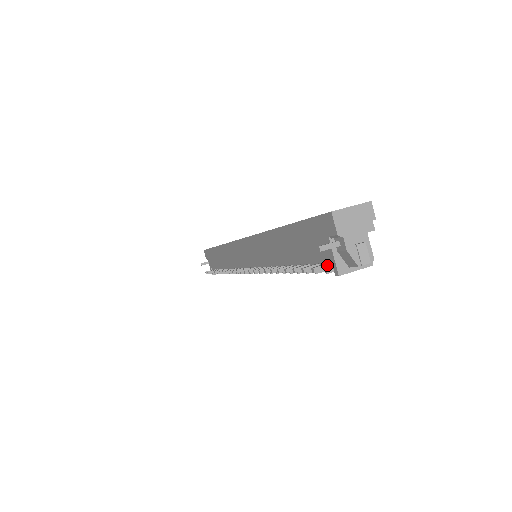
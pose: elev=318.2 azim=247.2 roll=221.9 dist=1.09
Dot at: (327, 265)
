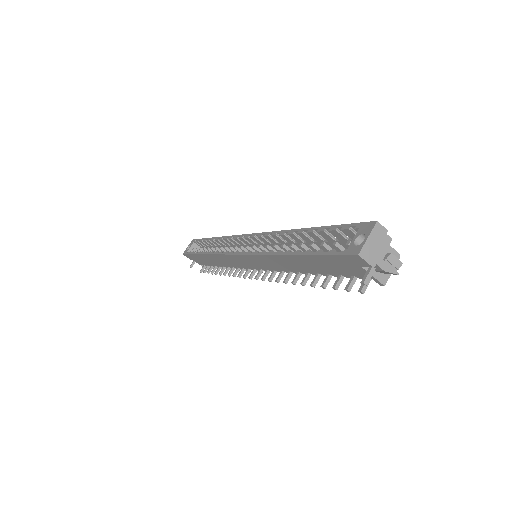
Dot at: occluded
